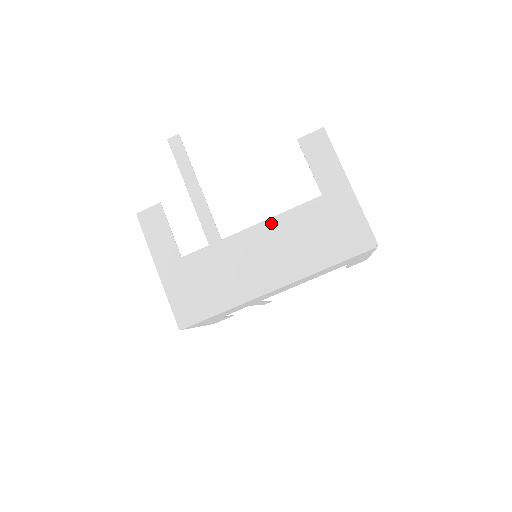
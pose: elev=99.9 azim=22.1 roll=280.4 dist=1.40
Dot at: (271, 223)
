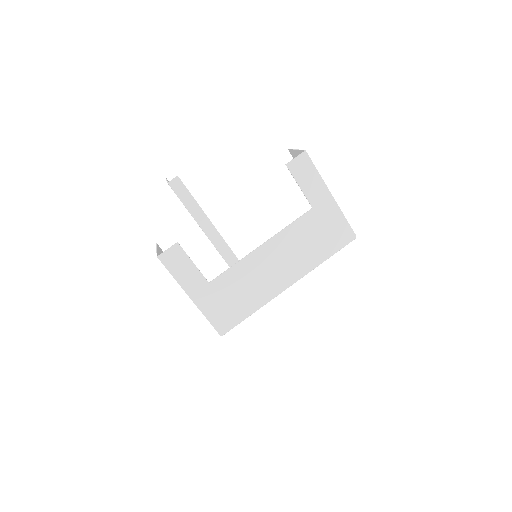
Dot at: (277, 239)
